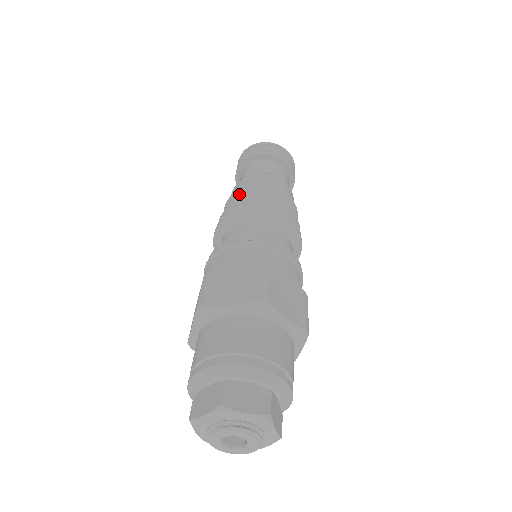
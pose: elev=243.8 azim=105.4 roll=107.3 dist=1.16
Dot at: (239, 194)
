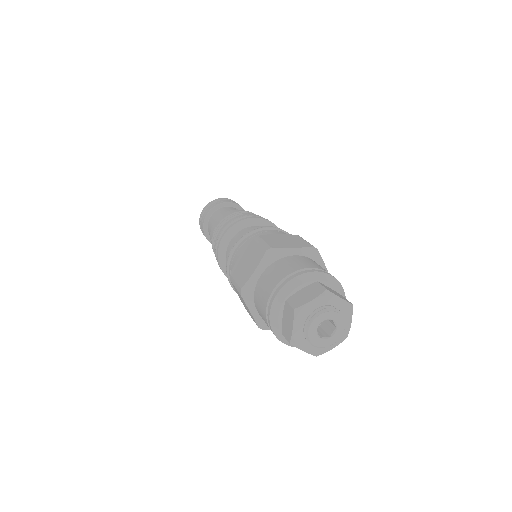
Dot at: (214, 236)
